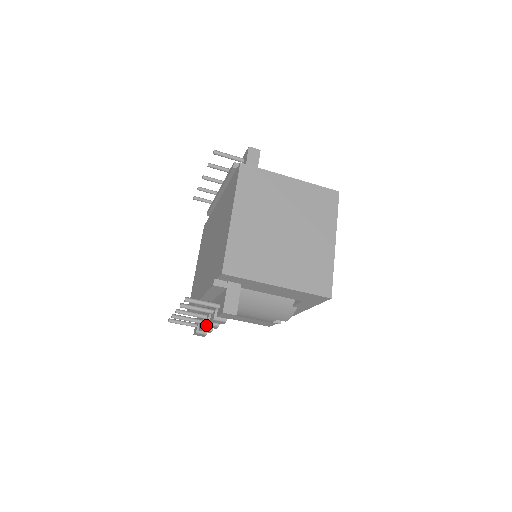
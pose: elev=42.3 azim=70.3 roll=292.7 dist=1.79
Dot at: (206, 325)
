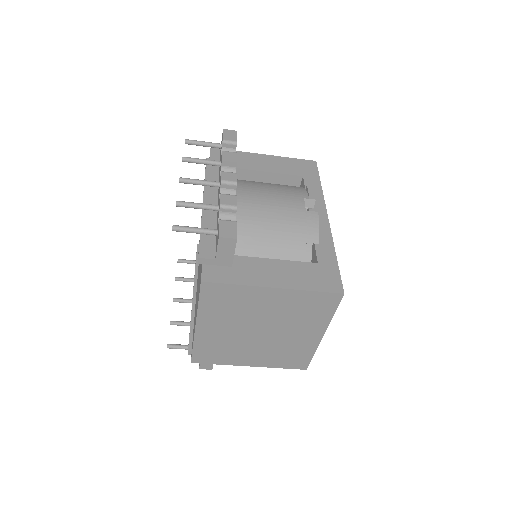
Dot at: occluded
